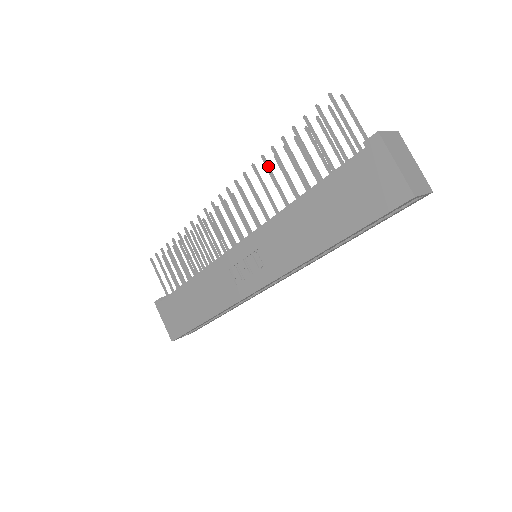
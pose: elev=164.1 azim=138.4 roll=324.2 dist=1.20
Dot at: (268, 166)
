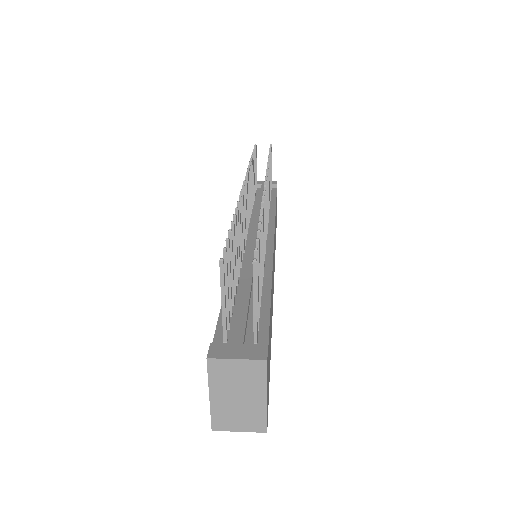
Dot at: occluded
